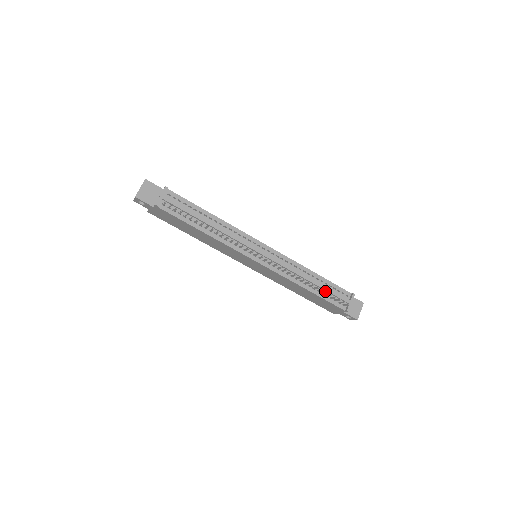
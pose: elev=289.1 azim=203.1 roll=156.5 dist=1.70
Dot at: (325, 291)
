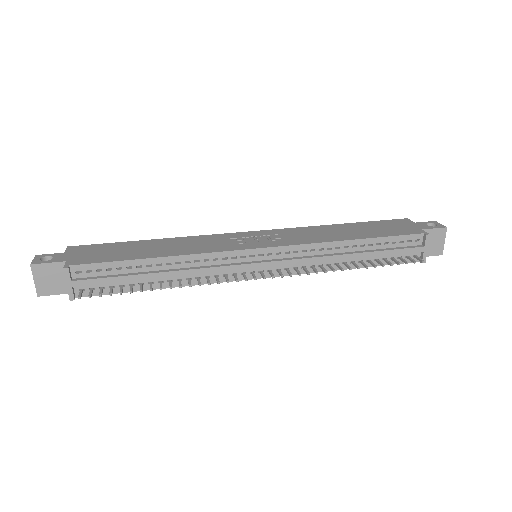
Dot at: (380, 254)
